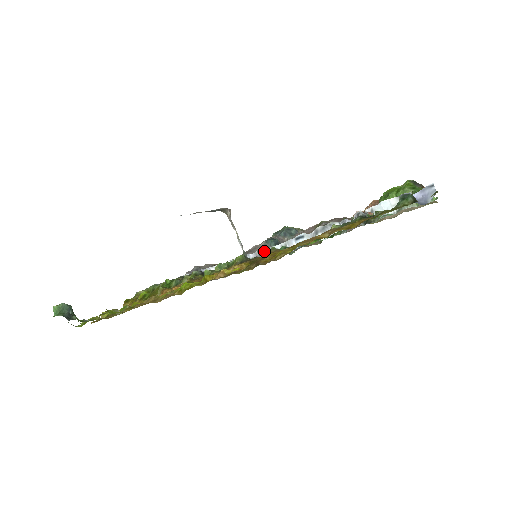
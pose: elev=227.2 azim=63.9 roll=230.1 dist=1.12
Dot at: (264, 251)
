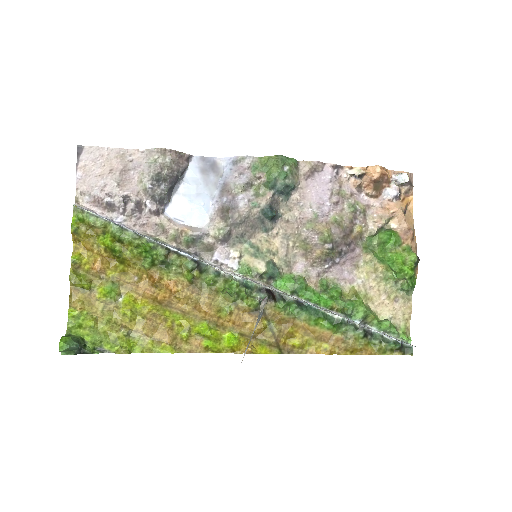
Dot at: occluded
